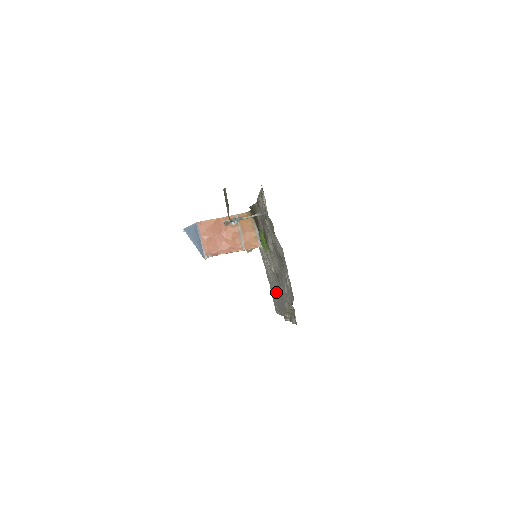
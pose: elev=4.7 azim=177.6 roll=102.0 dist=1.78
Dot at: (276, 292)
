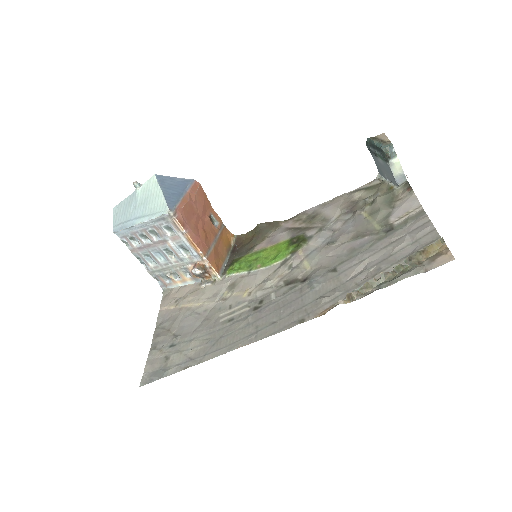
Dot at: (222, 327)
